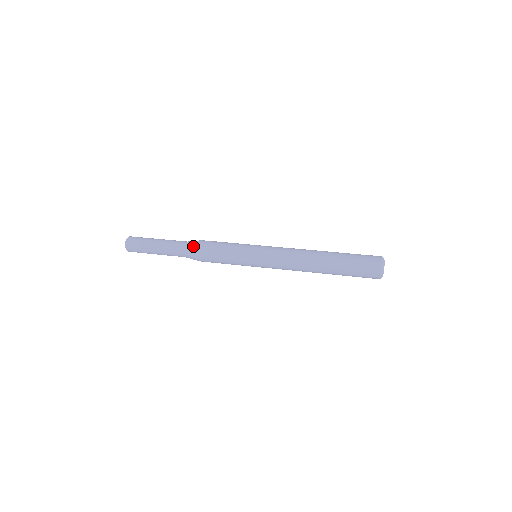
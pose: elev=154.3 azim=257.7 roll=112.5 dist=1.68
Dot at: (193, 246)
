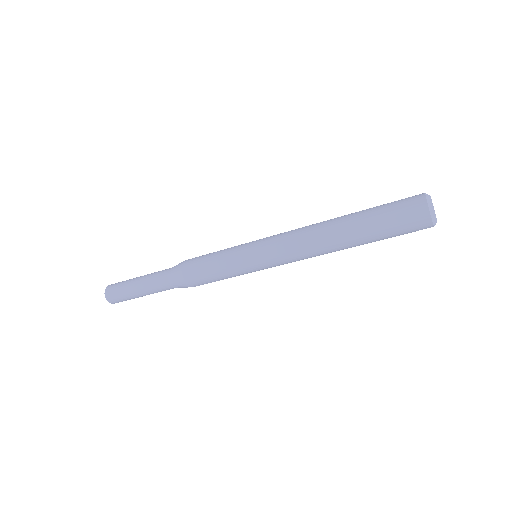
Dot at: (178, 264)
